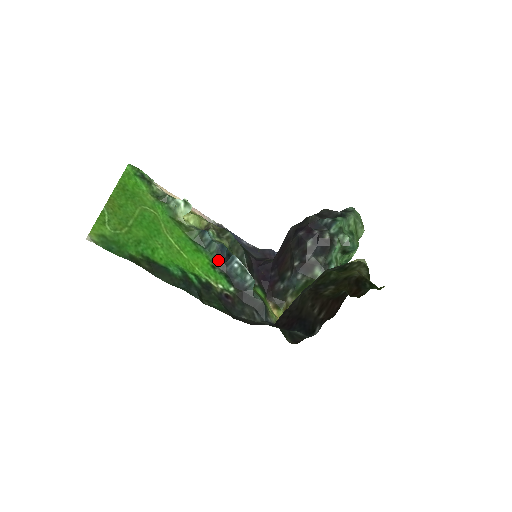
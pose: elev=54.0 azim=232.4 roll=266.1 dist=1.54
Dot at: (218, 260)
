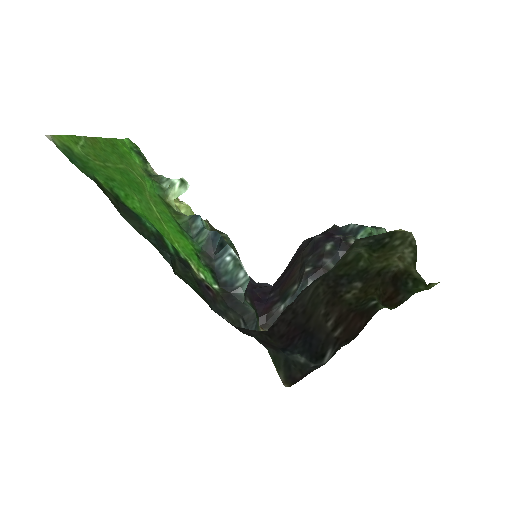
Dot at: (206, 252)
